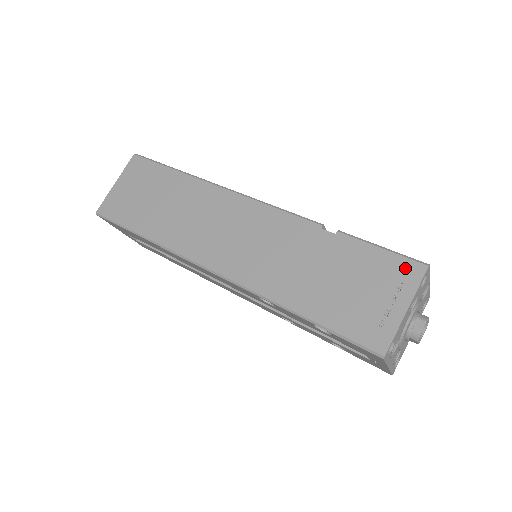
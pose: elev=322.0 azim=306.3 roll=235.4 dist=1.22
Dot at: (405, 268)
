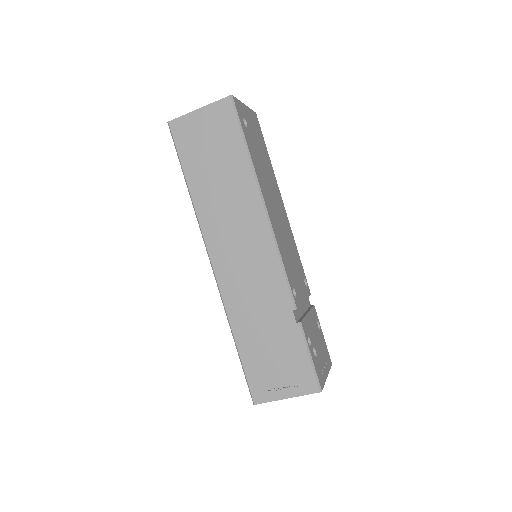
Dot at: (308, 380)
